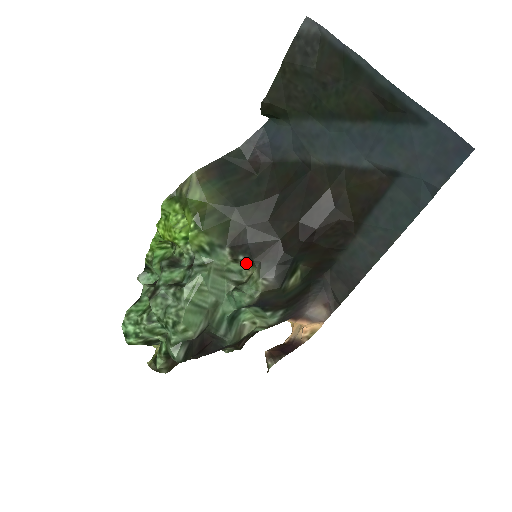
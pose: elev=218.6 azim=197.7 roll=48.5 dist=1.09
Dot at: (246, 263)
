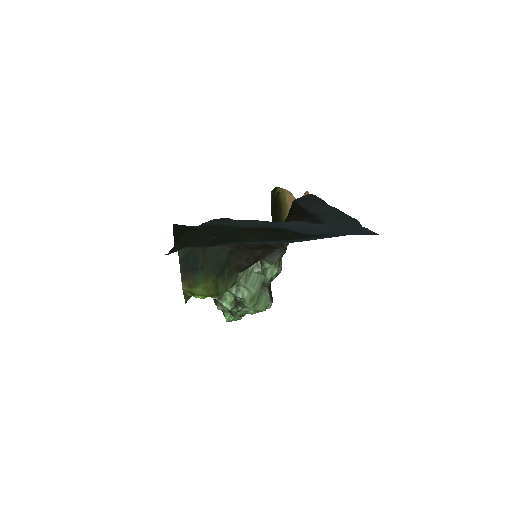
Dot at: occluded
